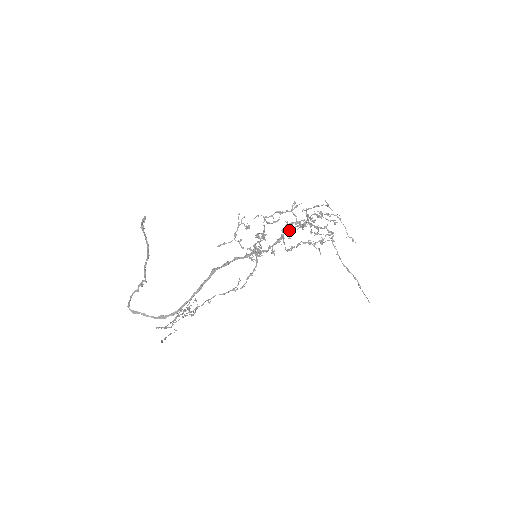
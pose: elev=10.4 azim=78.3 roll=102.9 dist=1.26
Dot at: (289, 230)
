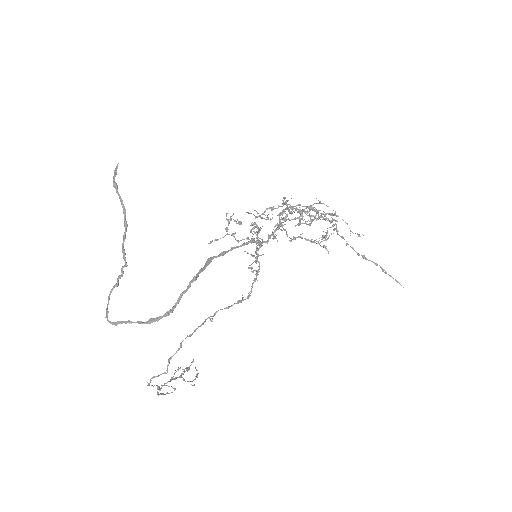
Dot at: (286, 214)
